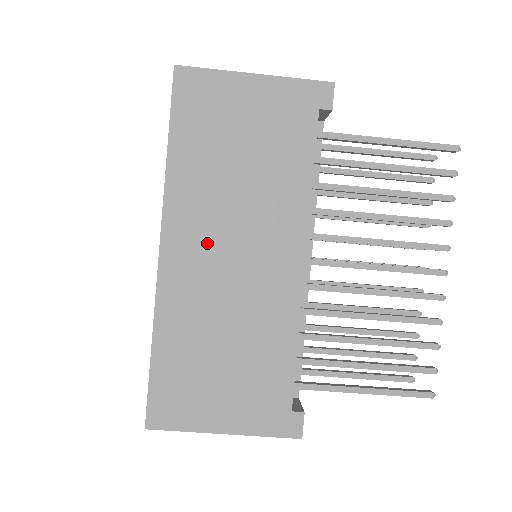
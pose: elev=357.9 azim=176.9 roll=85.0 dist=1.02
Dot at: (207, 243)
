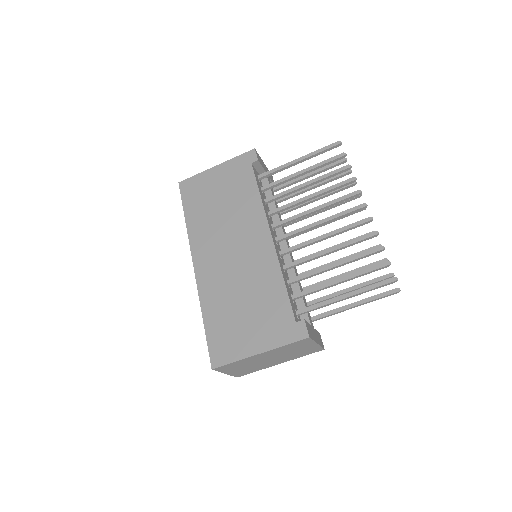
Dot at: (216, 251)
